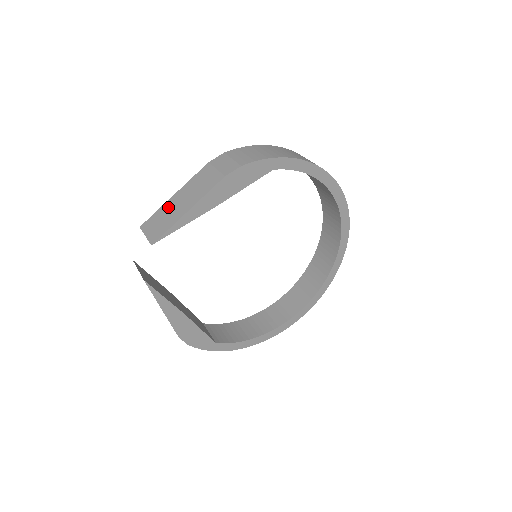
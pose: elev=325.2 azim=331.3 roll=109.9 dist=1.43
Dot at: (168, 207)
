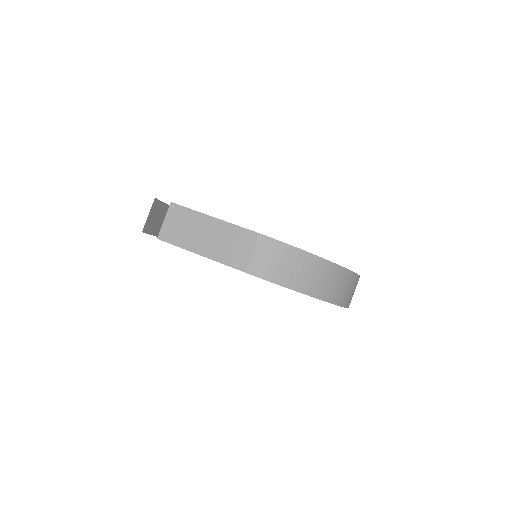
Dot at: (198, 223)
